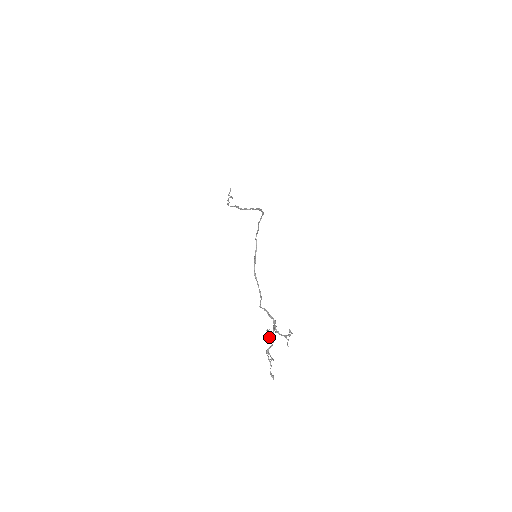
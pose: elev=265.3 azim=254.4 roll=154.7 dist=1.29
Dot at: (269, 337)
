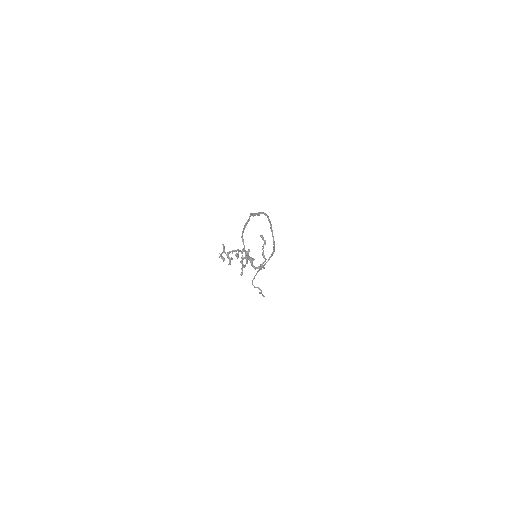
Dot at: (236, 253)
